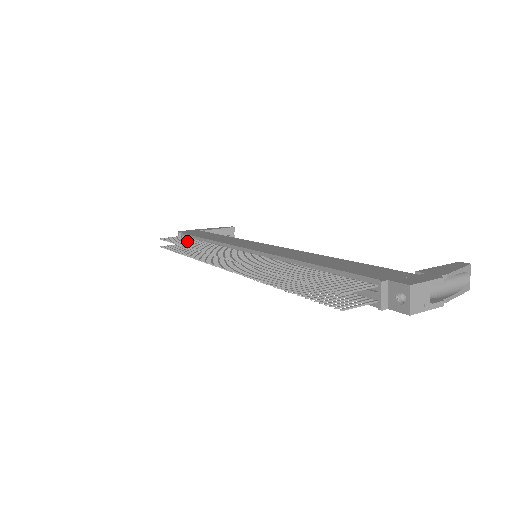
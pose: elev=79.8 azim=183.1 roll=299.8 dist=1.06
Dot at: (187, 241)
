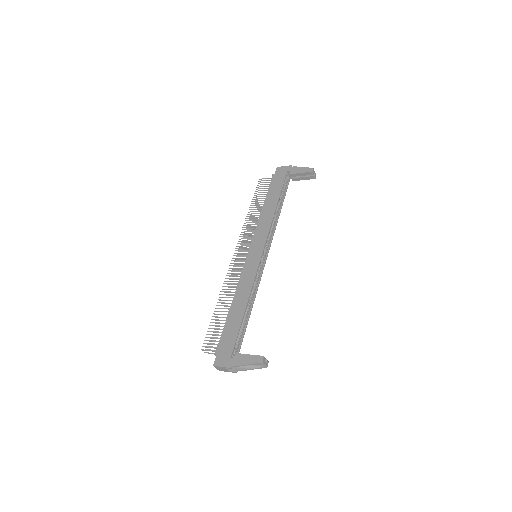
Dot at: occluded
